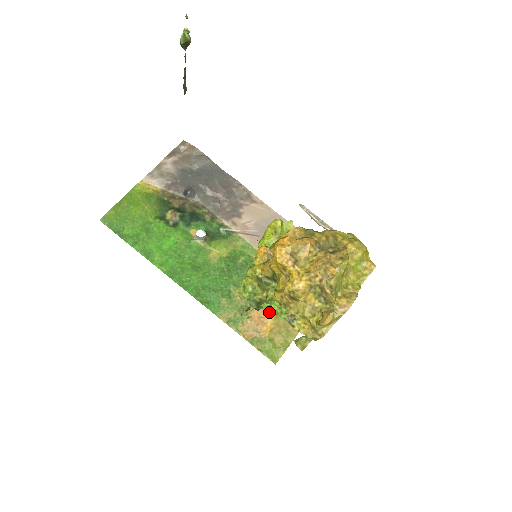
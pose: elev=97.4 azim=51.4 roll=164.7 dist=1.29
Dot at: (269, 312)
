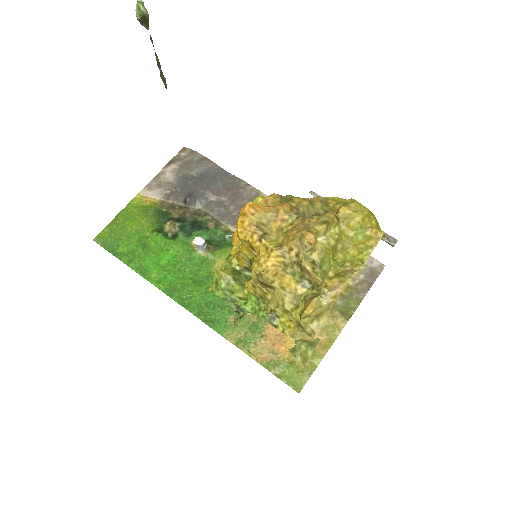
Dot at: occluded
